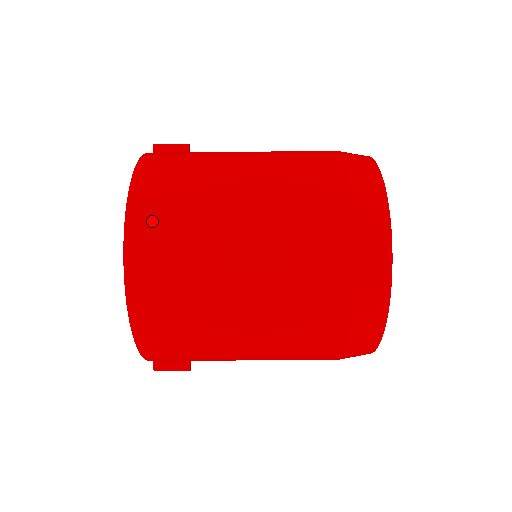
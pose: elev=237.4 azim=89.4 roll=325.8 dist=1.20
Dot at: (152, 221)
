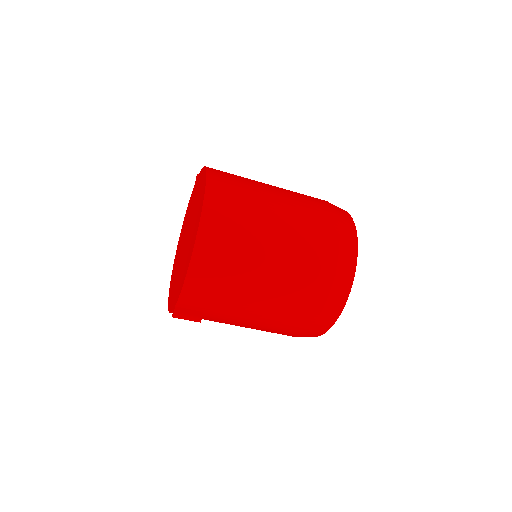
Dot at: (223, 187)
